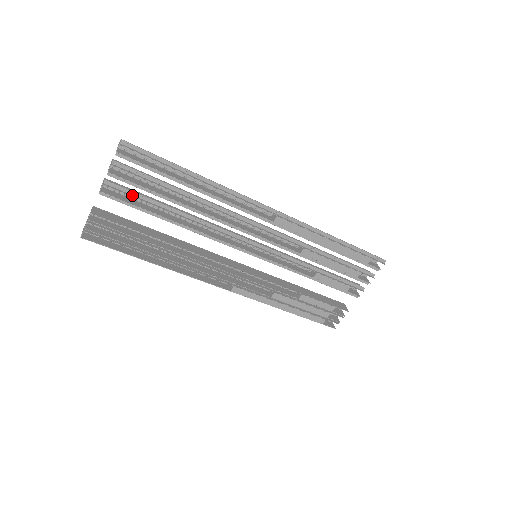
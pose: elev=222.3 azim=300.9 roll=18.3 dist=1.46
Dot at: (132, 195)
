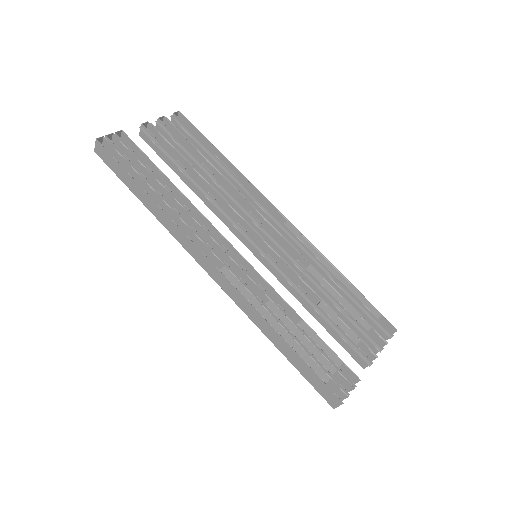
Dot at: (166, 142)
